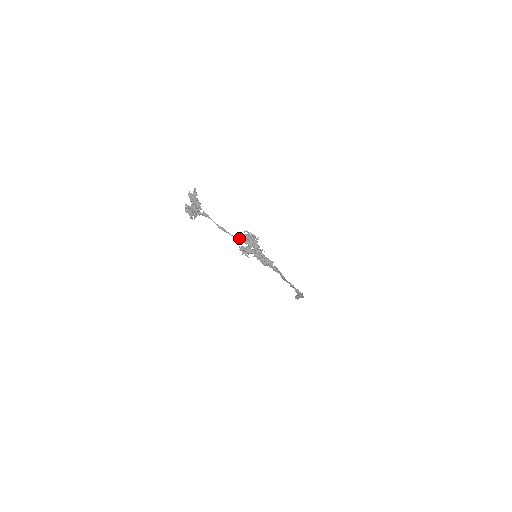
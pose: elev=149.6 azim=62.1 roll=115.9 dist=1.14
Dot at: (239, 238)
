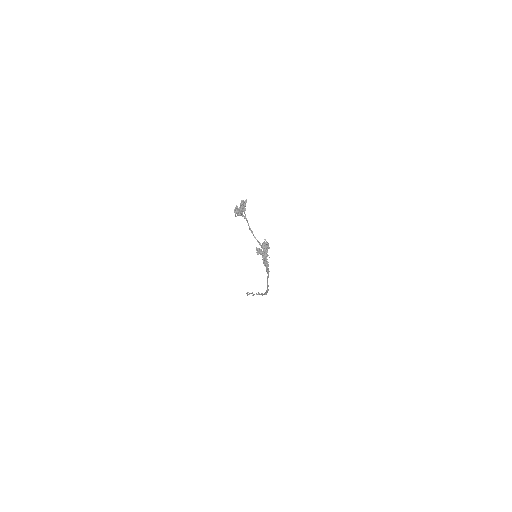
Dot at: (259, 242)
